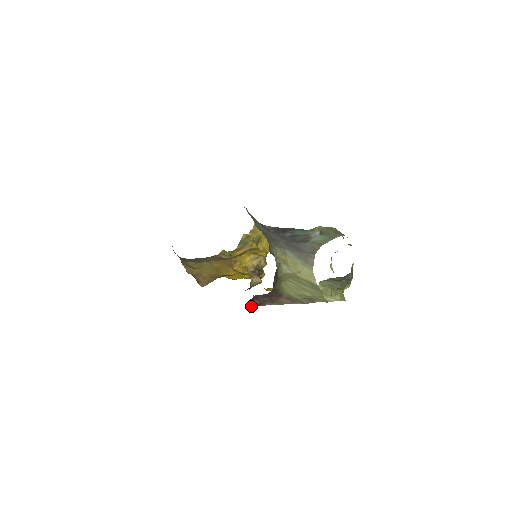
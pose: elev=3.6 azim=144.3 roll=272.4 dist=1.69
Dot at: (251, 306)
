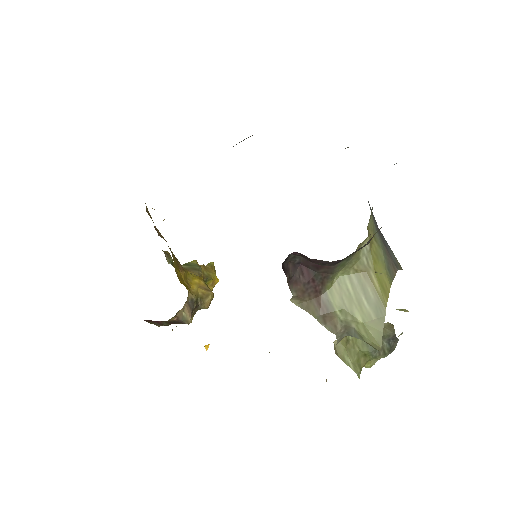
Dot at: (283, 268)
